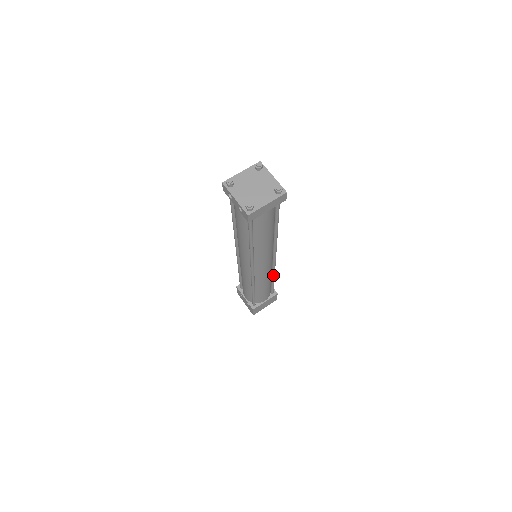
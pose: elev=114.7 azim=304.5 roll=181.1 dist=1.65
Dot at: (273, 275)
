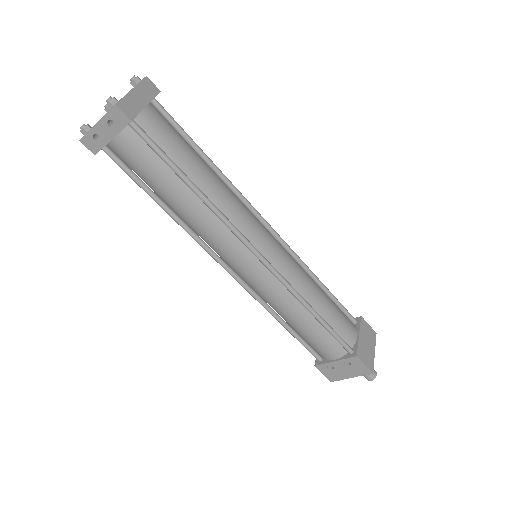
Dot at: (311, 274)
